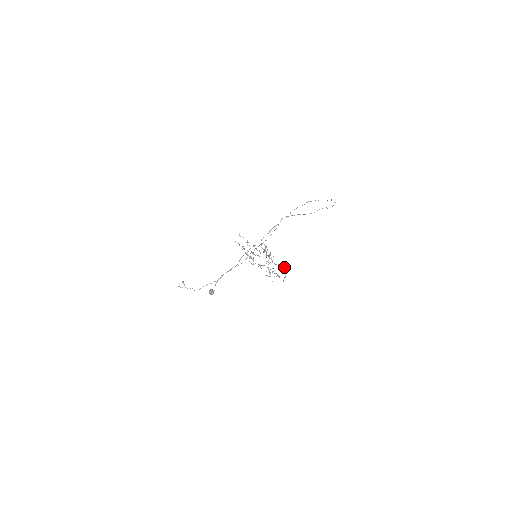
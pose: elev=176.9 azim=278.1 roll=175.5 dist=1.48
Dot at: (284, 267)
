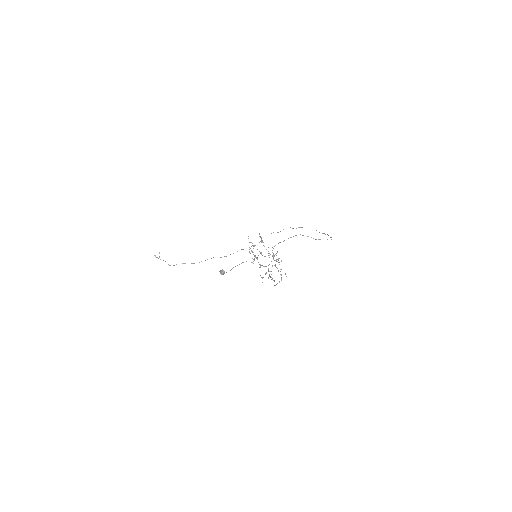
Dot at: occluded
